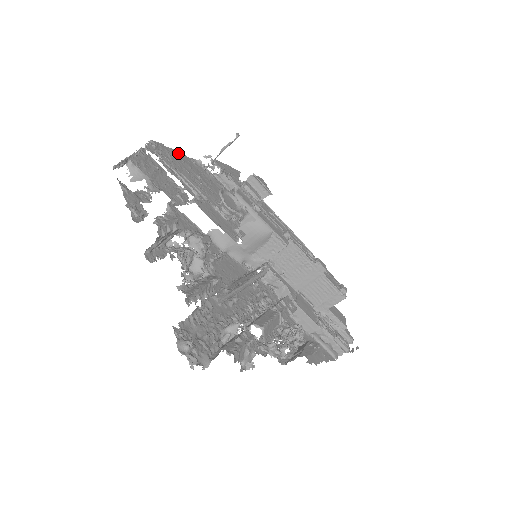
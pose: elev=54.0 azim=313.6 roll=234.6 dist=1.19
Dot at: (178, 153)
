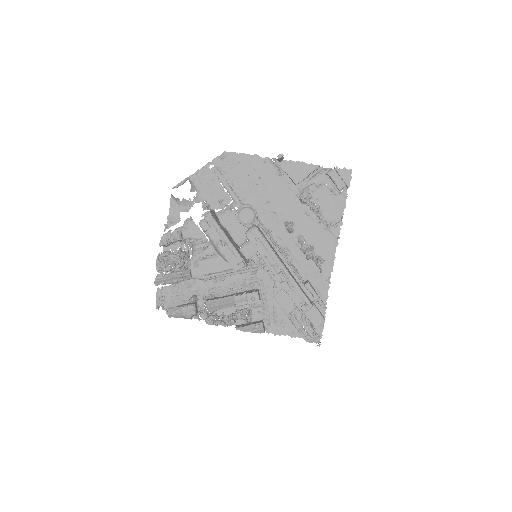
Dot at: (249, 157)
